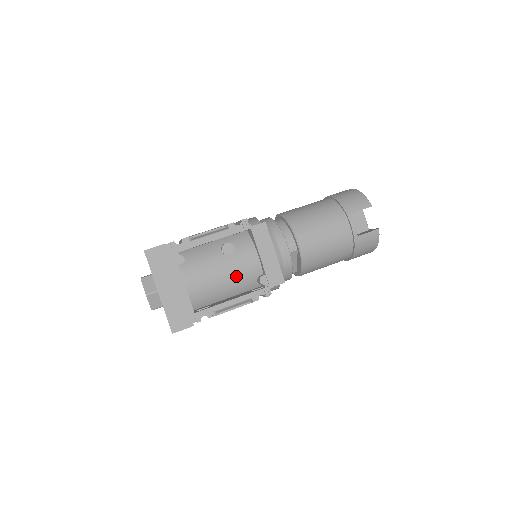
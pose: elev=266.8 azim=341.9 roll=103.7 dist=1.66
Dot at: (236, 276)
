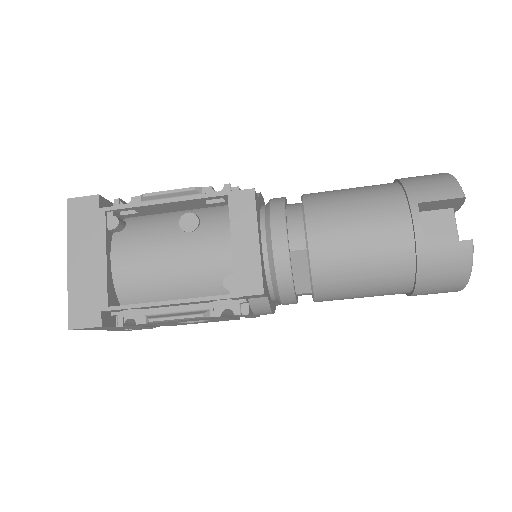
Dot at: (190, 267)
